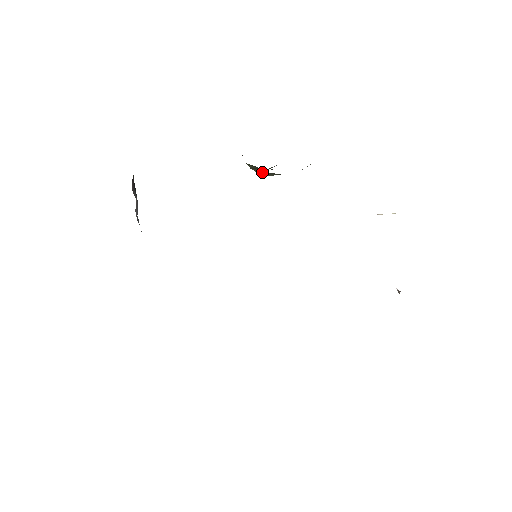
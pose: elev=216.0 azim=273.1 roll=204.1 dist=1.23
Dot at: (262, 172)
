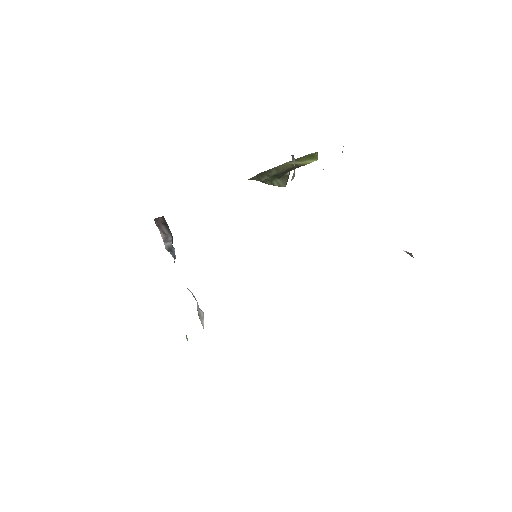
Dot at: (254, 179)
